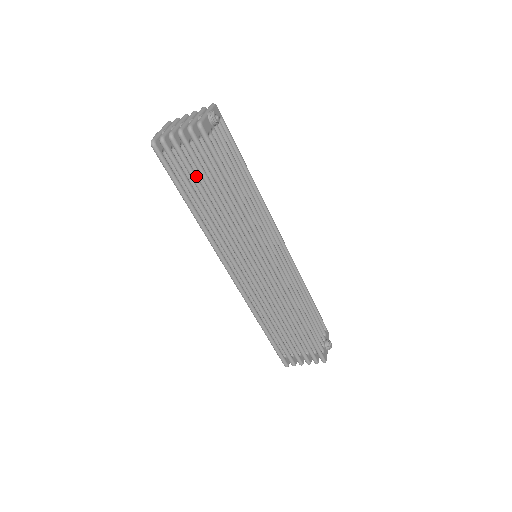
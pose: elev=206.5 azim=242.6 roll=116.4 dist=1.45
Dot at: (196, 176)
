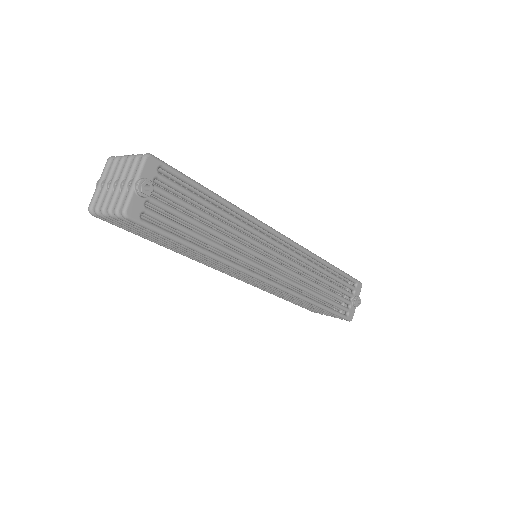
Dot at: occluded
